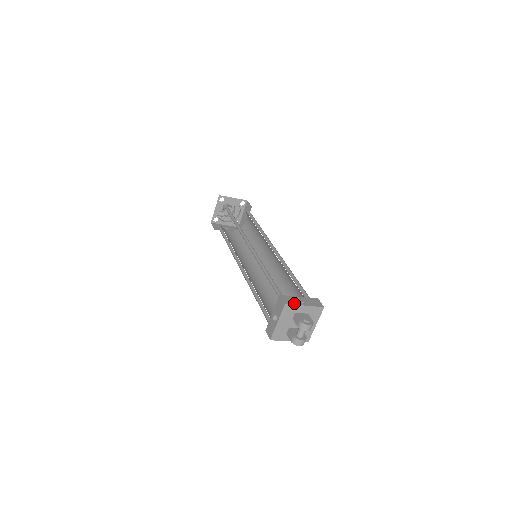
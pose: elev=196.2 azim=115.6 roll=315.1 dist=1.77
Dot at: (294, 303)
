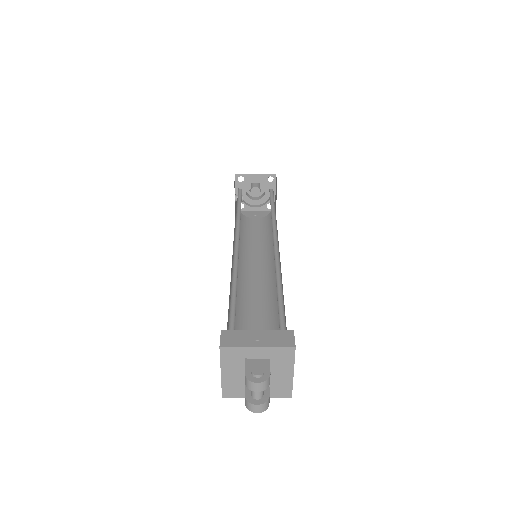
Dot at: (238, 344)
